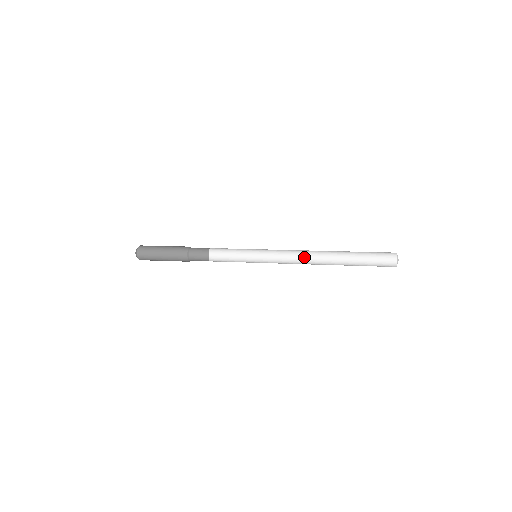
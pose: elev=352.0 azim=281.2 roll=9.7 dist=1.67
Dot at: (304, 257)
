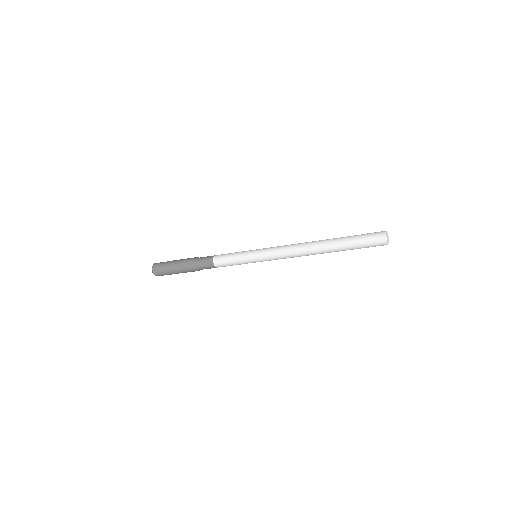
Dot at: (298, 248)
